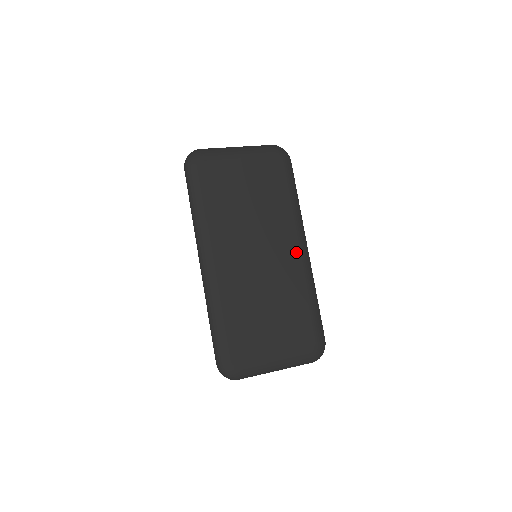
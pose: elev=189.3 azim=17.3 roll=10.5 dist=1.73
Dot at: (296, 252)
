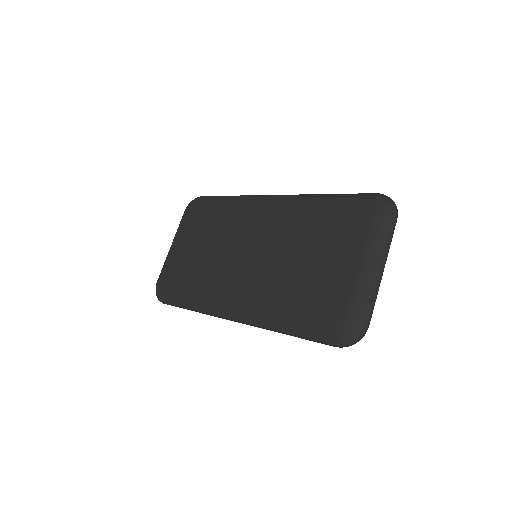
Dot at: (268, 209)
